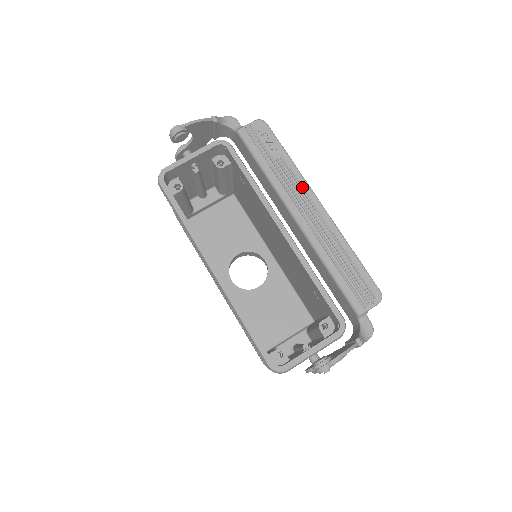
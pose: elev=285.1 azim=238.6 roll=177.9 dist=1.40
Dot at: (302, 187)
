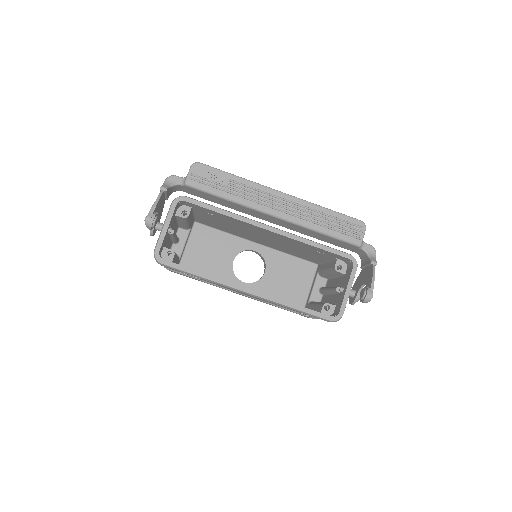
Dot at: (261, 191)
